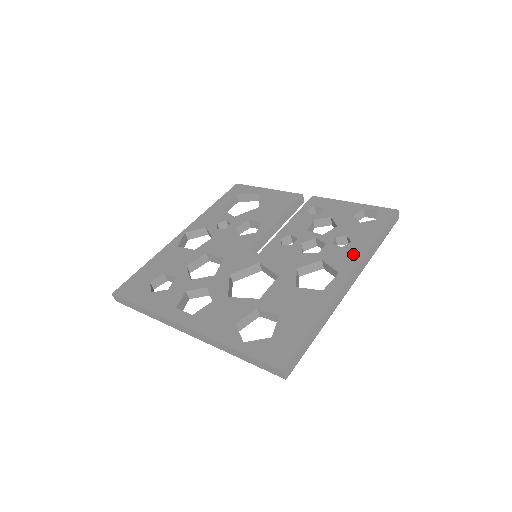
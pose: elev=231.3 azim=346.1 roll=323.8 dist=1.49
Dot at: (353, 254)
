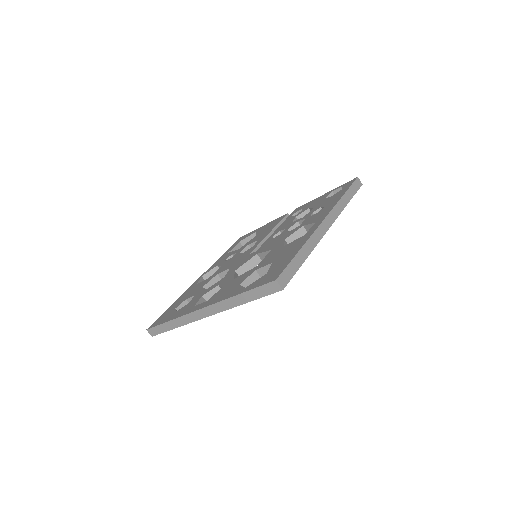
Dot at: (326, 210)
